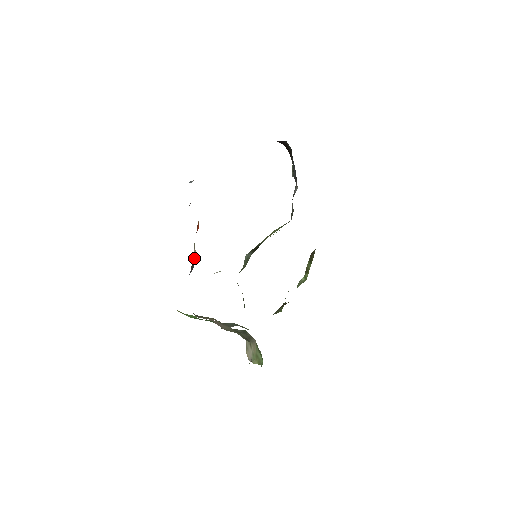
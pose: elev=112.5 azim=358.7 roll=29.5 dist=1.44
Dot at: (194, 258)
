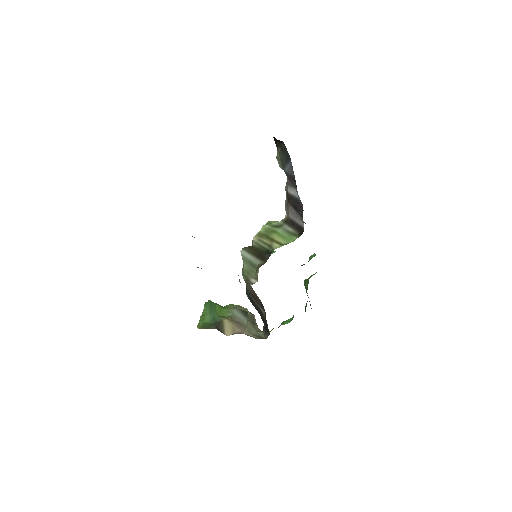
Dot at: occluded
